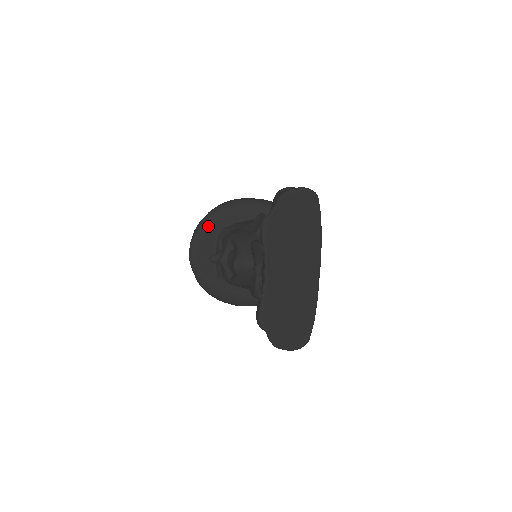
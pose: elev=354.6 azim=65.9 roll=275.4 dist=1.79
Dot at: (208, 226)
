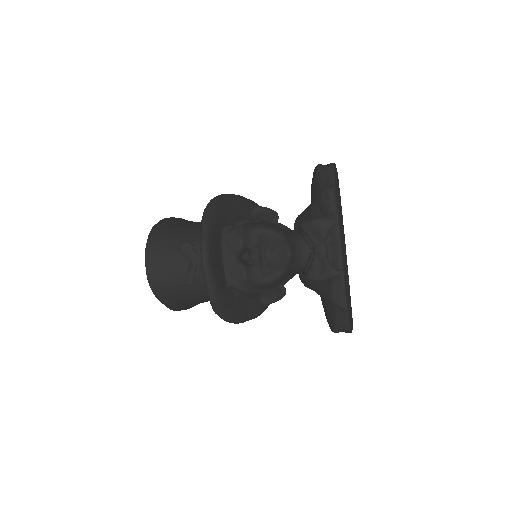
Dot at: (214, 224)
